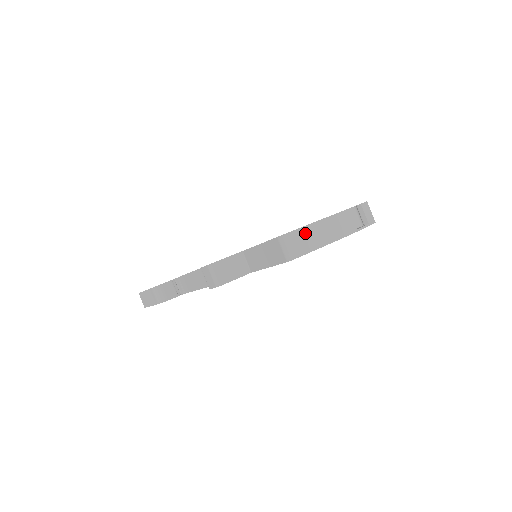
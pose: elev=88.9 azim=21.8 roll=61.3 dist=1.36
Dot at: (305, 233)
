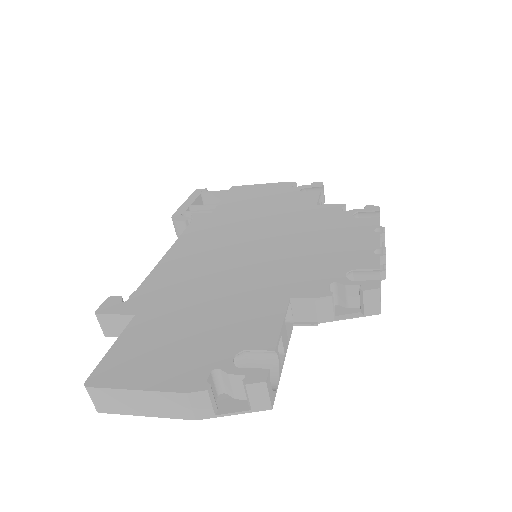
Dot at: (120, 395)
